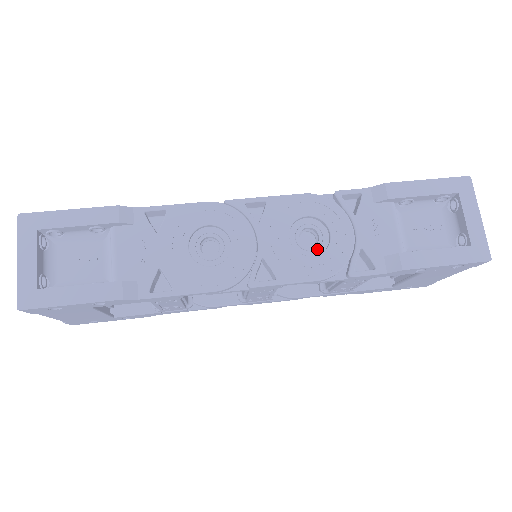
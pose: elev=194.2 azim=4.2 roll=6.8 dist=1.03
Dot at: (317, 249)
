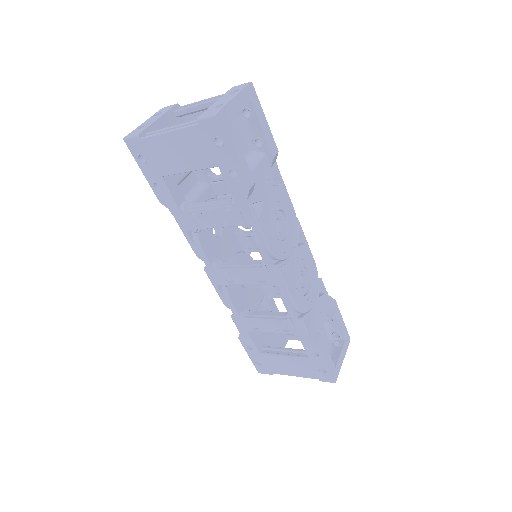
Dot at: (300, 290)
